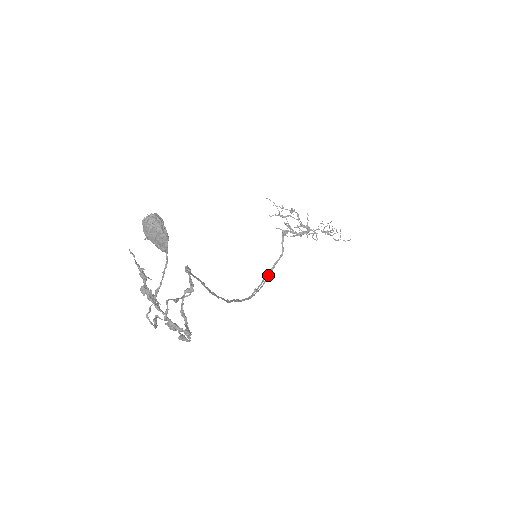
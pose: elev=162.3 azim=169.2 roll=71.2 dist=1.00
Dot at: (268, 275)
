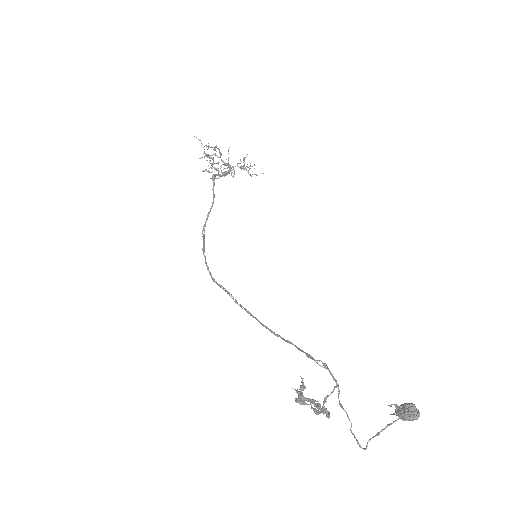
Dot at: occluded
